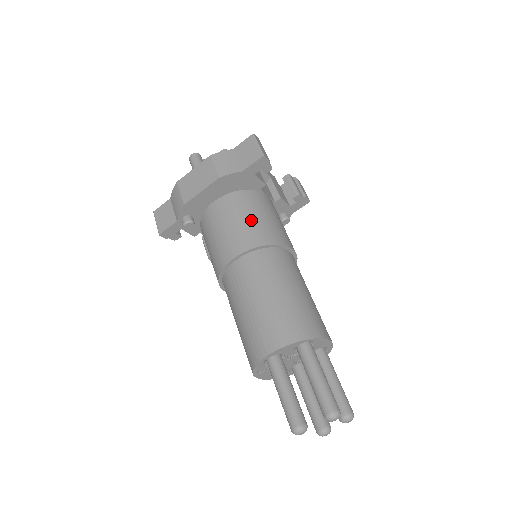
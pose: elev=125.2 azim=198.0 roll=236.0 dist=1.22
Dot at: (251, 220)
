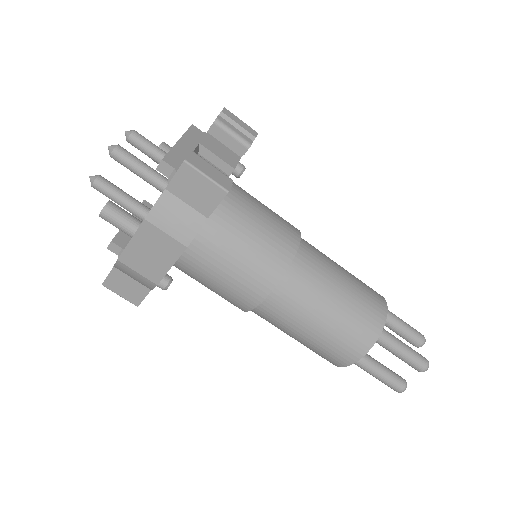
Dot at: (248, 253)
